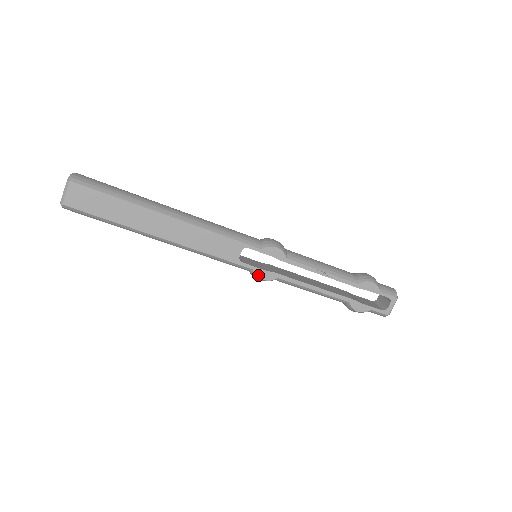
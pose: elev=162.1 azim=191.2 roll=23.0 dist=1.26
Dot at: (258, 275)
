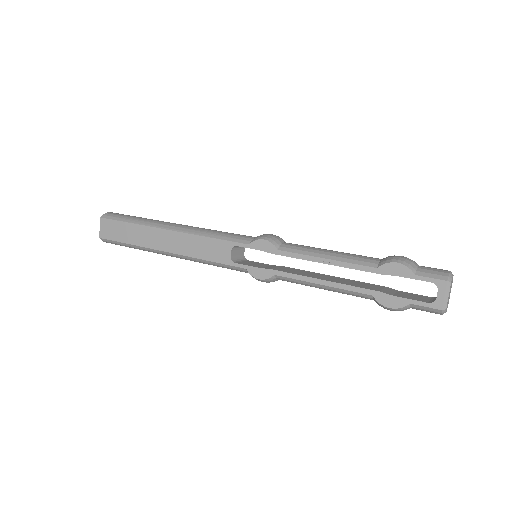
Dot at: (253, 275)
